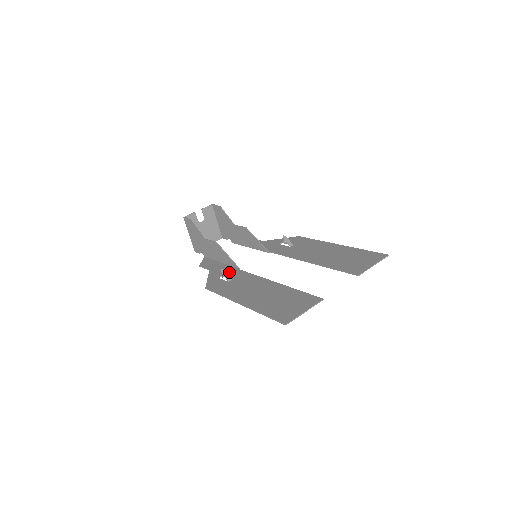
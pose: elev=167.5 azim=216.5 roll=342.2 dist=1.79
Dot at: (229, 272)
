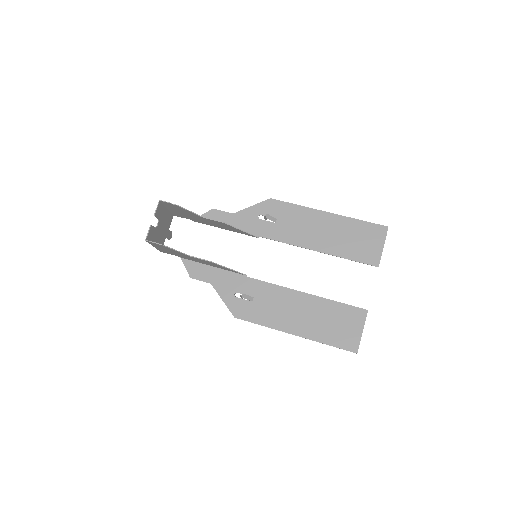
Dot at: (240, 285)
